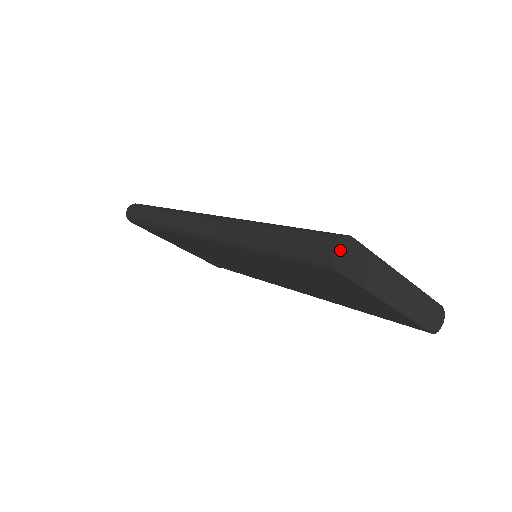
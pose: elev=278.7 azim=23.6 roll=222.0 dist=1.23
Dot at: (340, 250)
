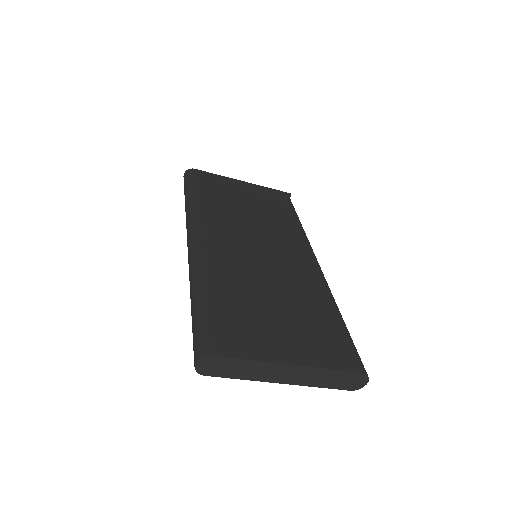
Dot at: (202, 365)
